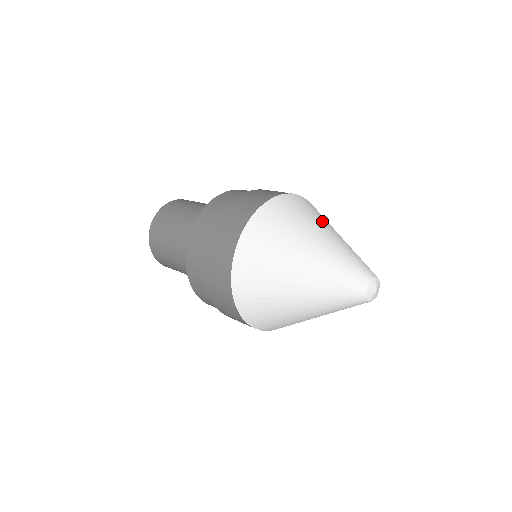
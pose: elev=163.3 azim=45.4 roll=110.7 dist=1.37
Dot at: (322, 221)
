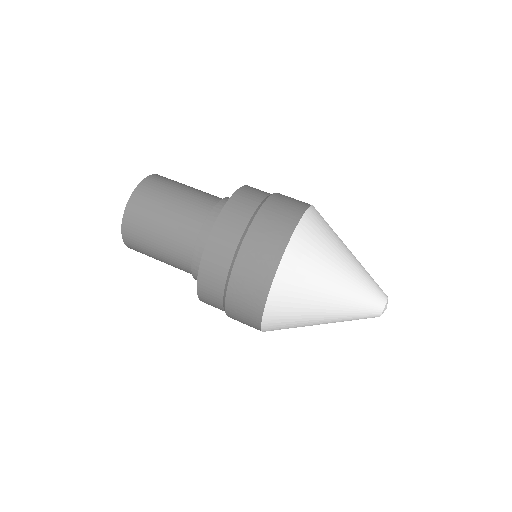
Dot at: (314, 294)
